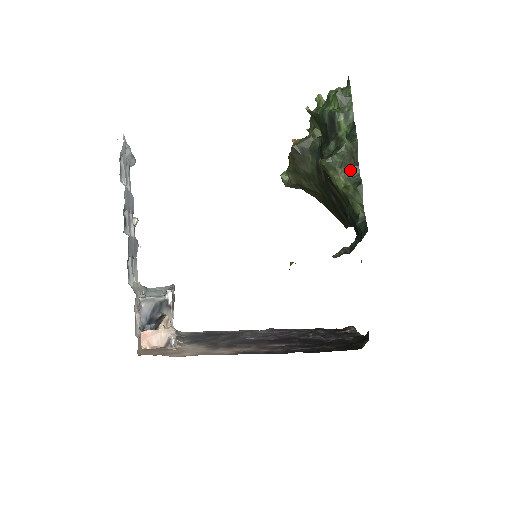
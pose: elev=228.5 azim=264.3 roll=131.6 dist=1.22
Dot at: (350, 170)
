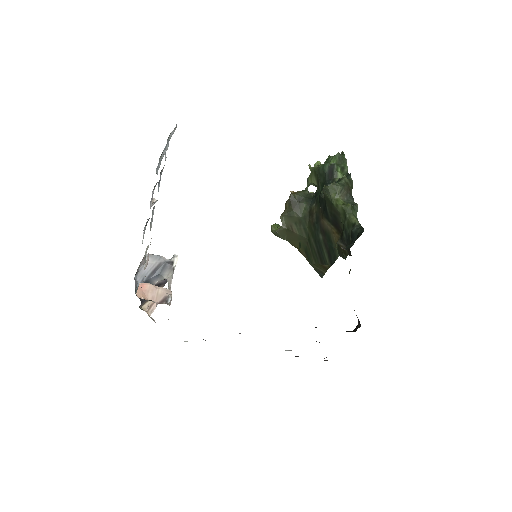
Dot at: (347, 197)
